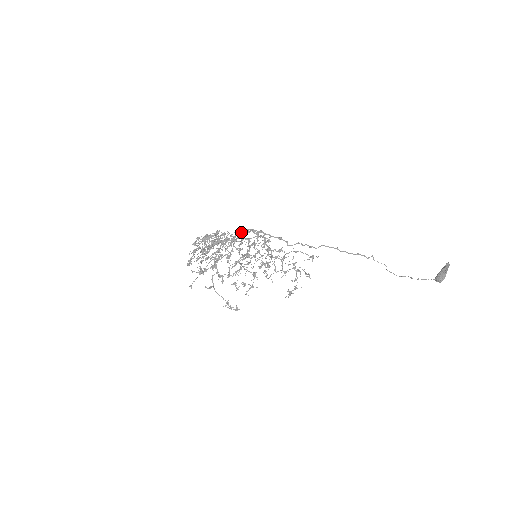
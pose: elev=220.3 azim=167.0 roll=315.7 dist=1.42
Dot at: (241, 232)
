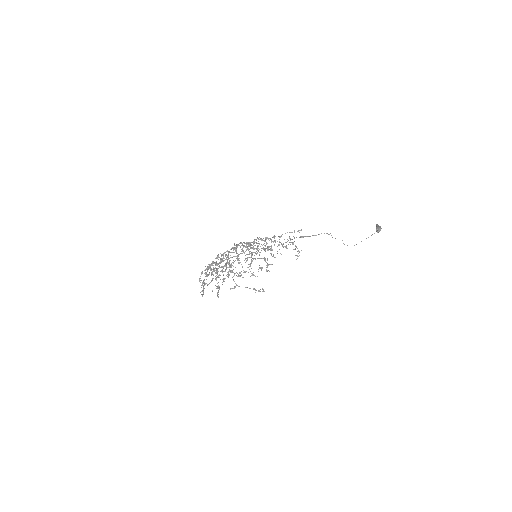
Dot at: (237, 244)
